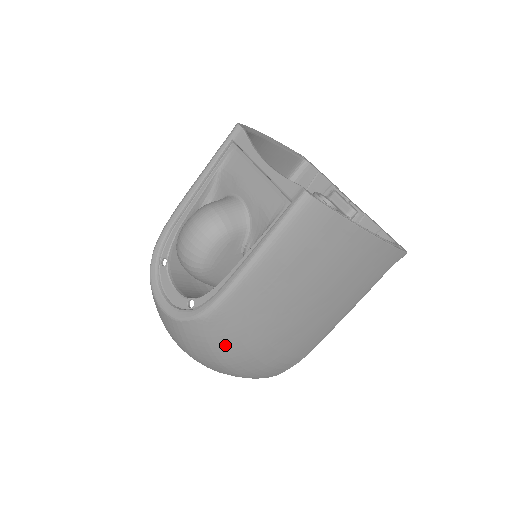
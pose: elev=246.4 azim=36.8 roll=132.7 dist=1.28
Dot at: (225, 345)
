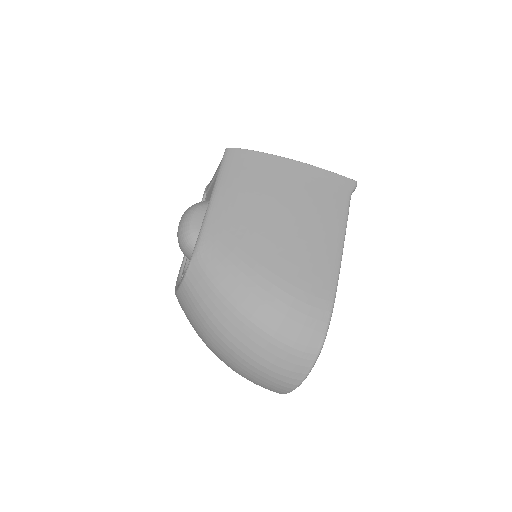
Dot at: (226, 277)
